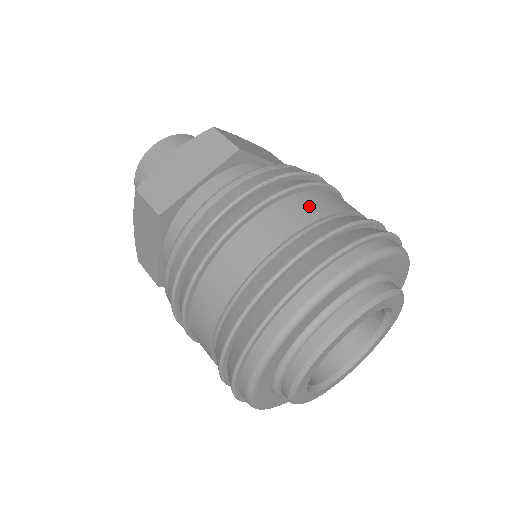
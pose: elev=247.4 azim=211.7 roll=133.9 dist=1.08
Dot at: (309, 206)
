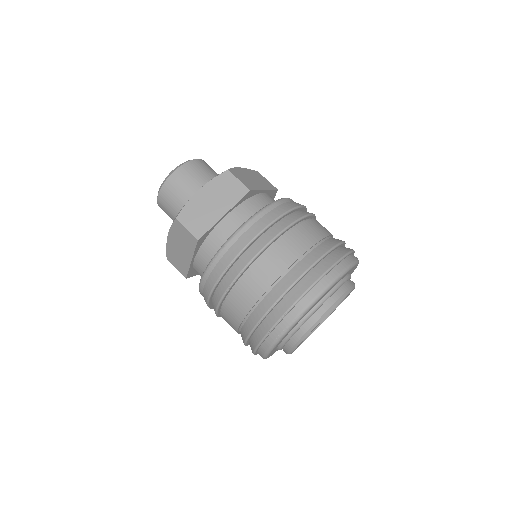
Dot at: (248, 292)
